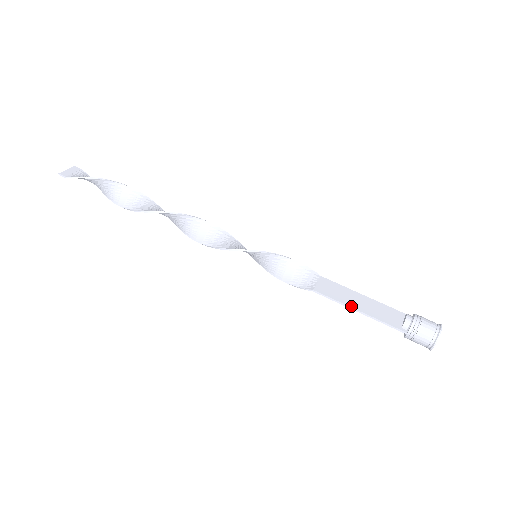
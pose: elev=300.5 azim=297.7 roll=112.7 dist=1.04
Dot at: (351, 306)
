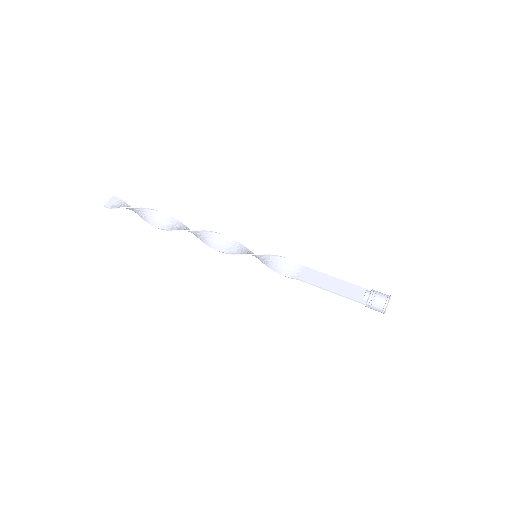
Dot at: (326, 289)
